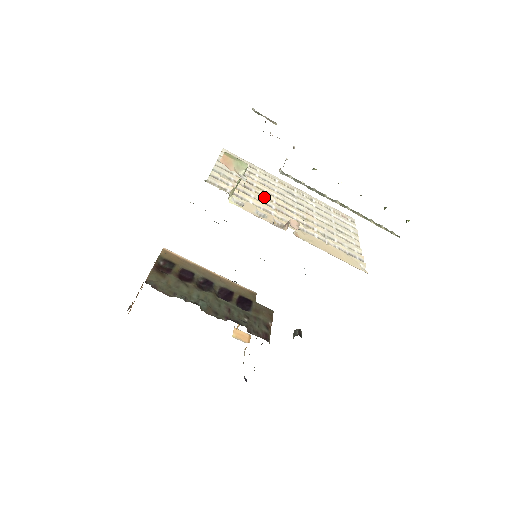
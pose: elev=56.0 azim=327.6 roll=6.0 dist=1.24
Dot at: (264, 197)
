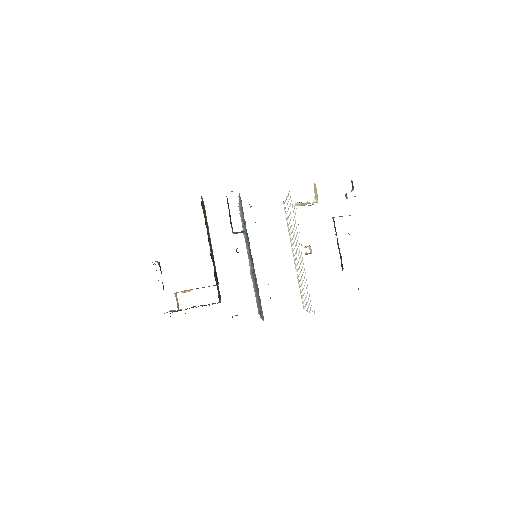
Dot at: (294, 232)
